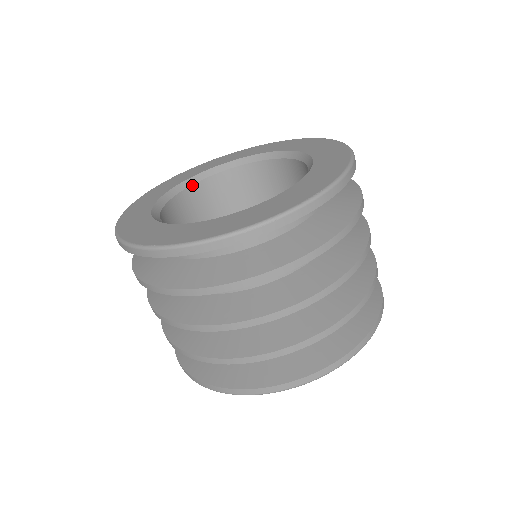
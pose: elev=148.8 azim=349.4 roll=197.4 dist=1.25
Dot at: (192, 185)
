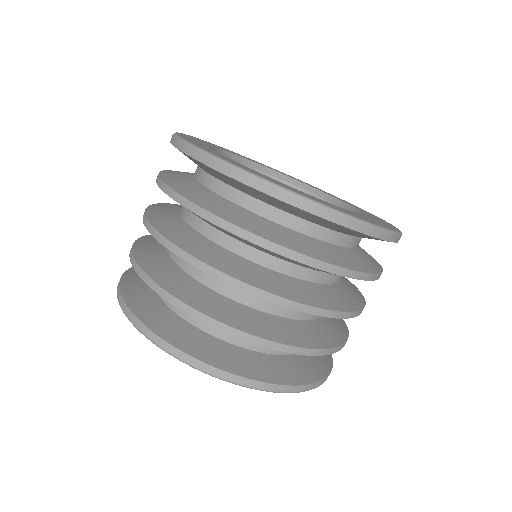
Dot at: (264, 172)
